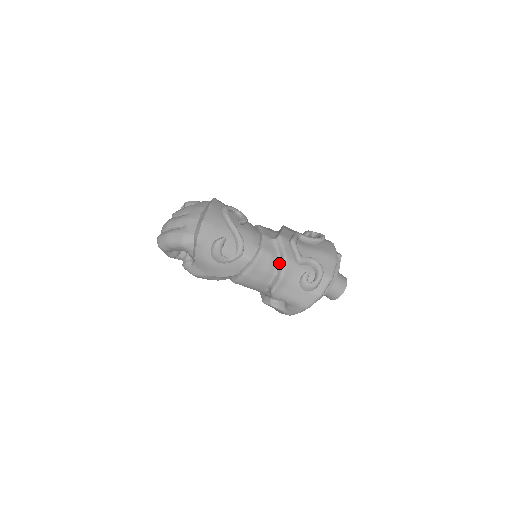
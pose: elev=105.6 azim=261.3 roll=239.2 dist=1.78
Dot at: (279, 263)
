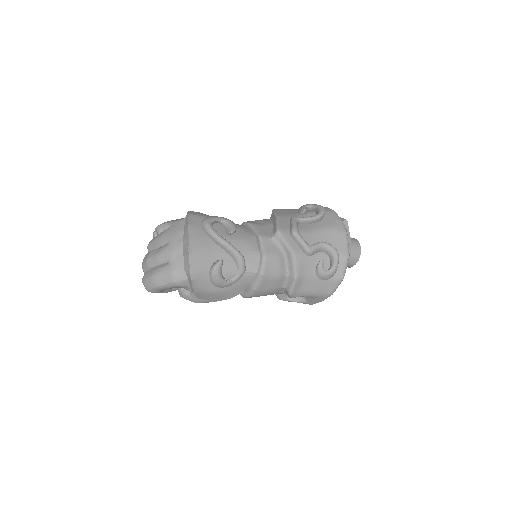
Dot at: (288, 262)
